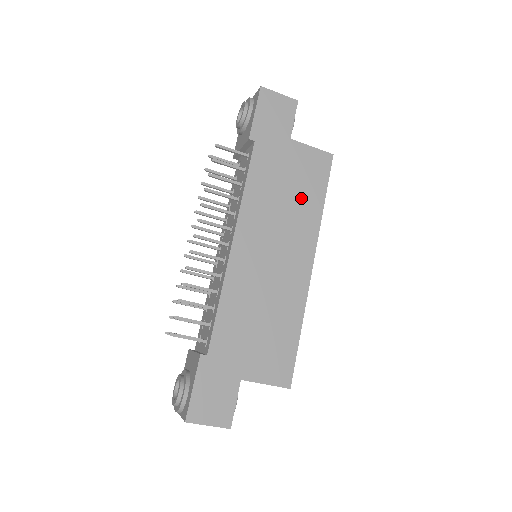
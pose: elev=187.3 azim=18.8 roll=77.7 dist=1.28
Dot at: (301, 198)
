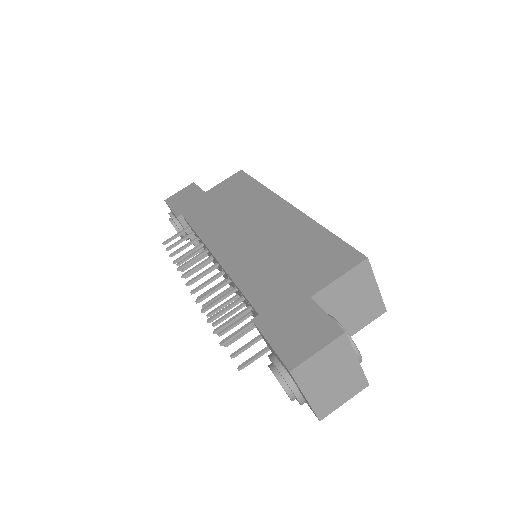
Dot at: (240, 197)
